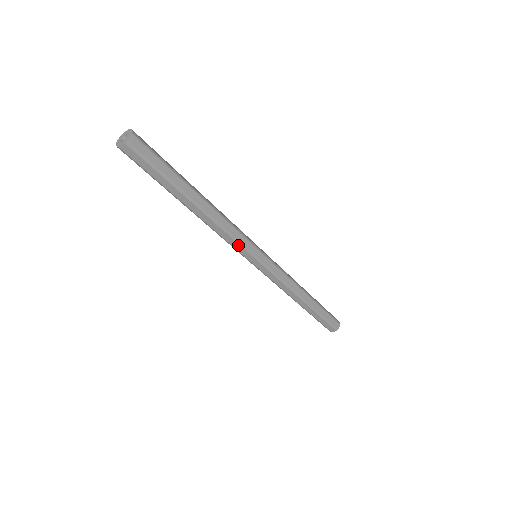
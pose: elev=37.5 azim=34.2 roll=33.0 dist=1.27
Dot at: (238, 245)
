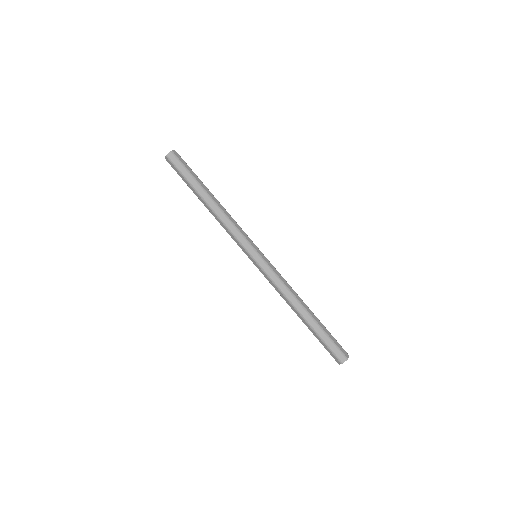
Dot at: (244, 233)
